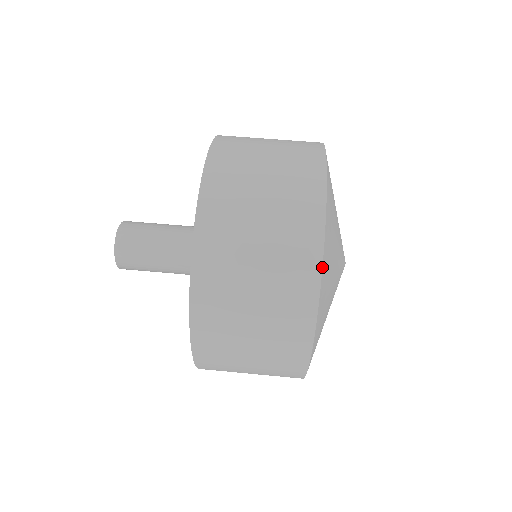
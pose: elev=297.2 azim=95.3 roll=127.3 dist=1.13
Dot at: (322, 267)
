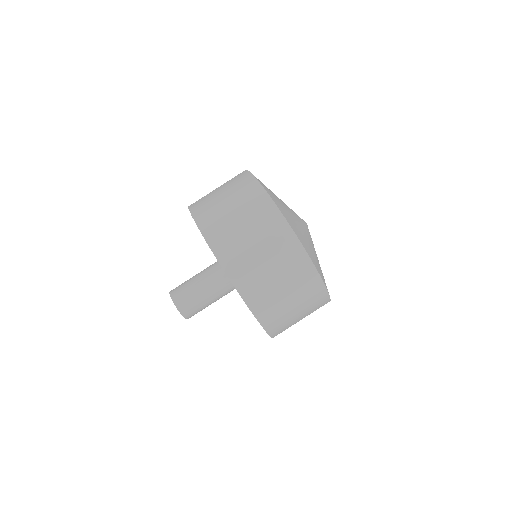
Dot at: (314, 265)
